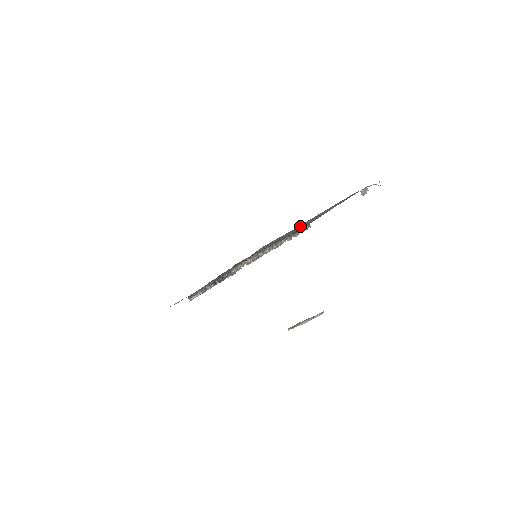
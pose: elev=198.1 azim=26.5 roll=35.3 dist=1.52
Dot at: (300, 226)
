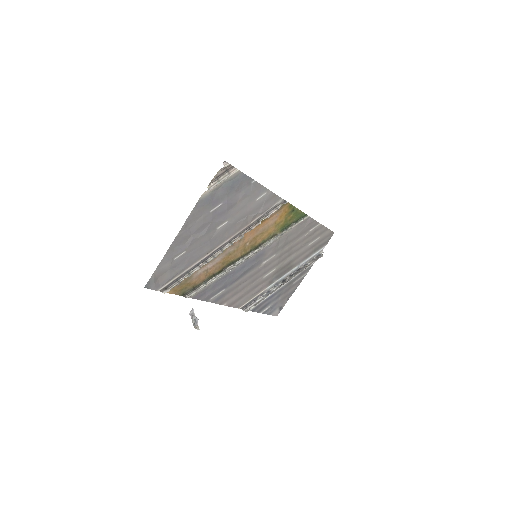
Dot at: (188, 244)
